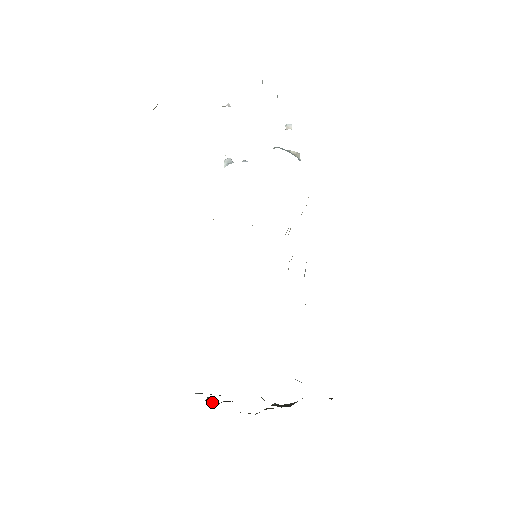
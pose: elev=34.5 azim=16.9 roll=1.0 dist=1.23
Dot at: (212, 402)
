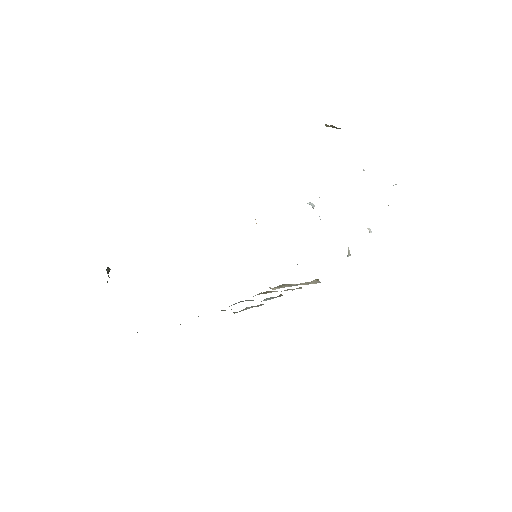
Dot at: (108, 273)
